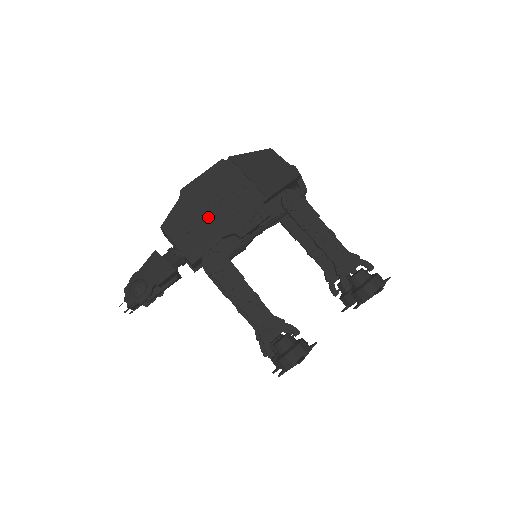
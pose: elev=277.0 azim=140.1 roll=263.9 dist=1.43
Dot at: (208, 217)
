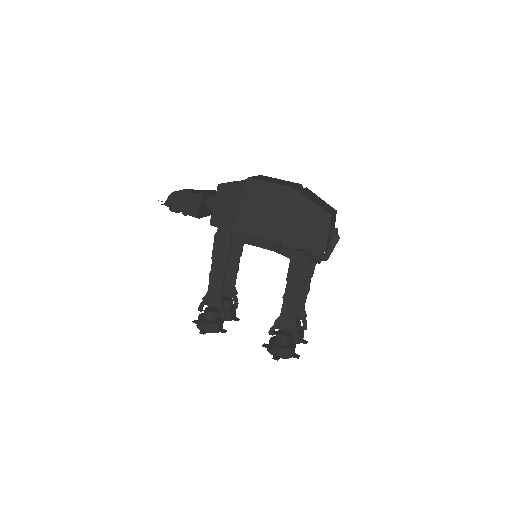
Dot at: (243, 212)
